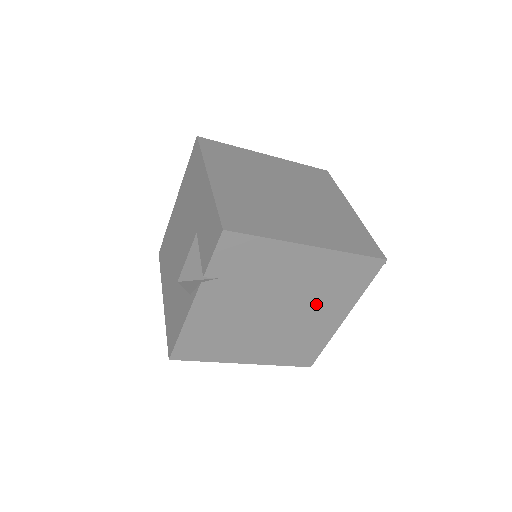
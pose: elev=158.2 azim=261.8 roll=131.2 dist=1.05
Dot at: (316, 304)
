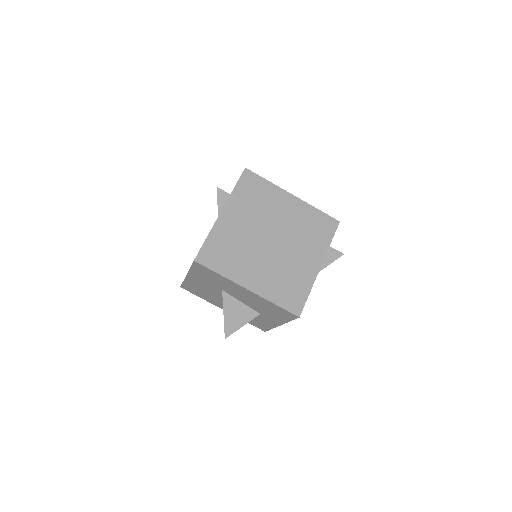
Dot at: (299, 244)
